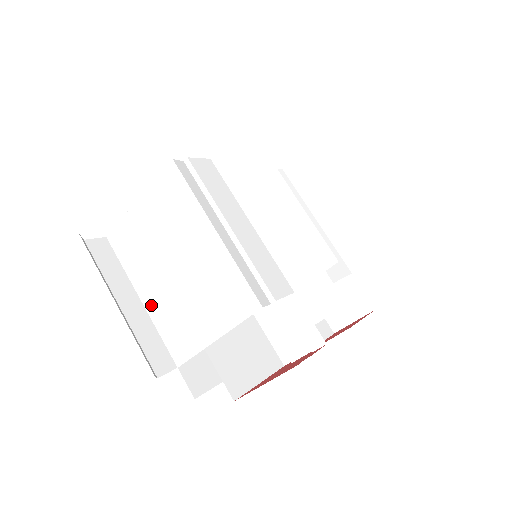
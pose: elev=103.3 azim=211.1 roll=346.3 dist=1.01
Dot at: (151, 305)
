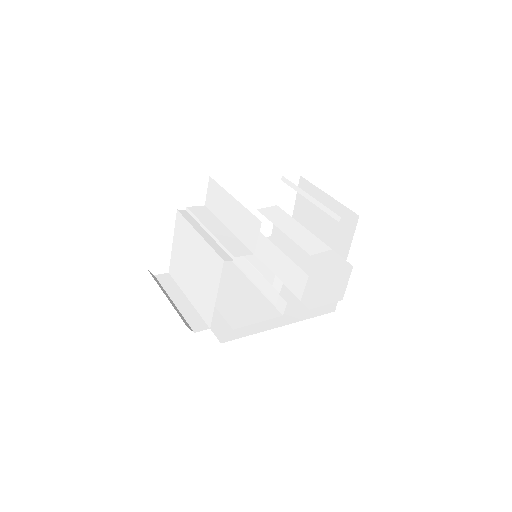
Dot at: (192, 298)
